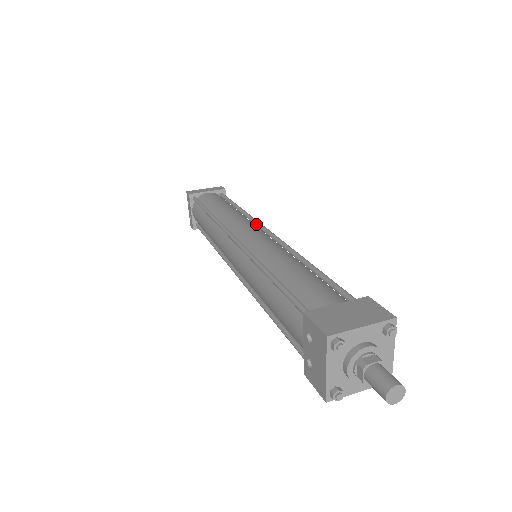
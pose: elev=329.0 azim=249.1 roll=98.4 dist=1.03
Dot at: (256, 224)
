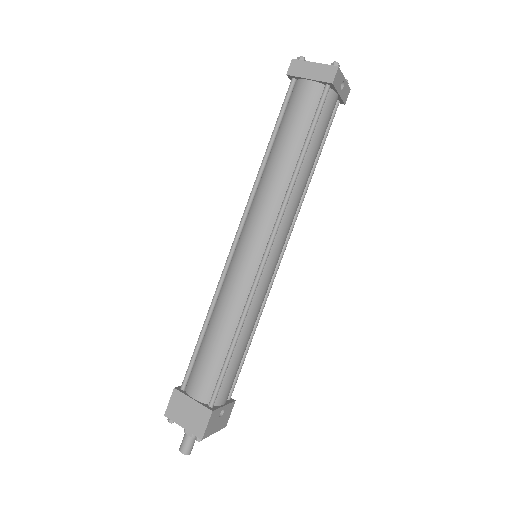
Dot at: (274, 223)
